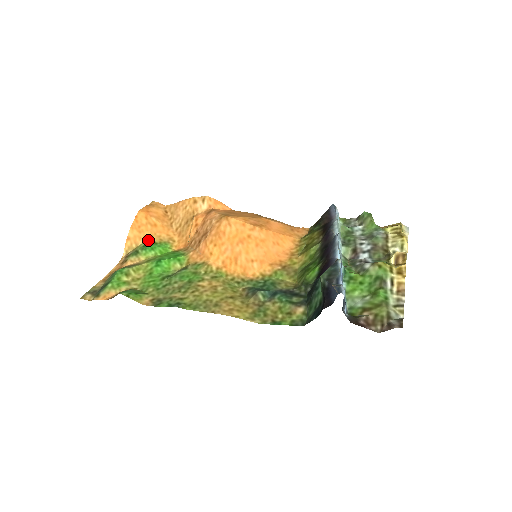
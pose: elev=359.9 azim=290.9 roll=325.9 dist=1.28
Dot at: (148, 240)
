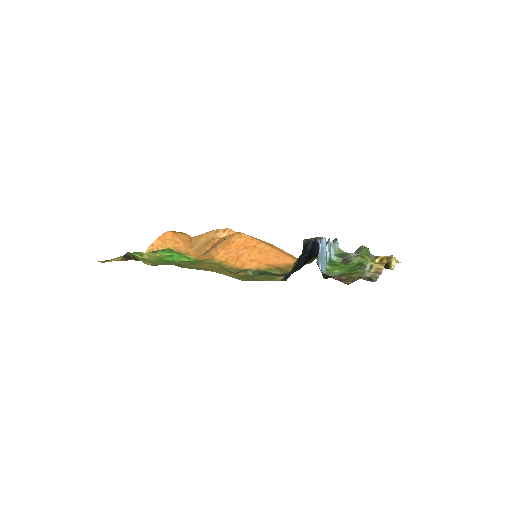
Dot at: (168, 248)
